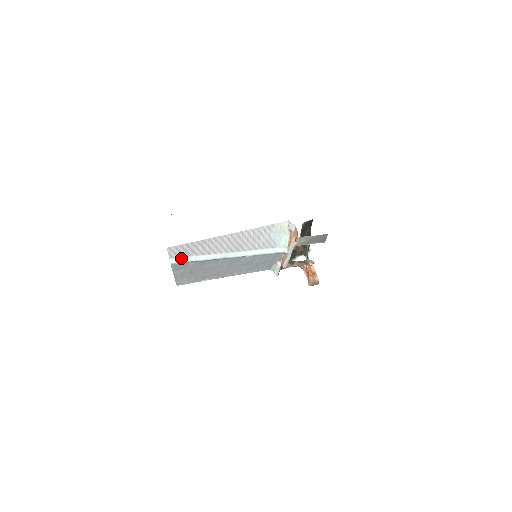
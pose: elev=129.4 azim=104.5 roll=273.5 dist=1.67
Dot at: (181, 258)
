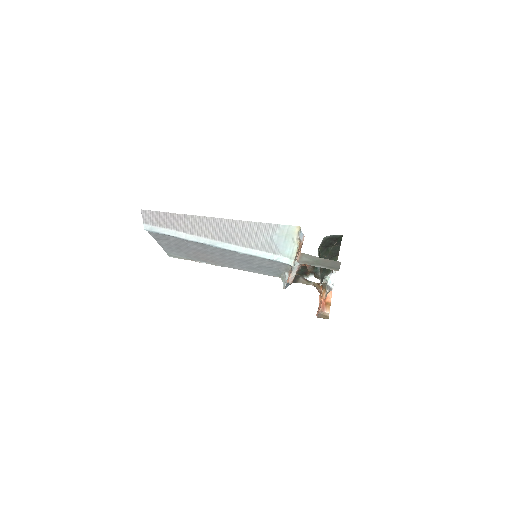
Dot at: (158, 227)
